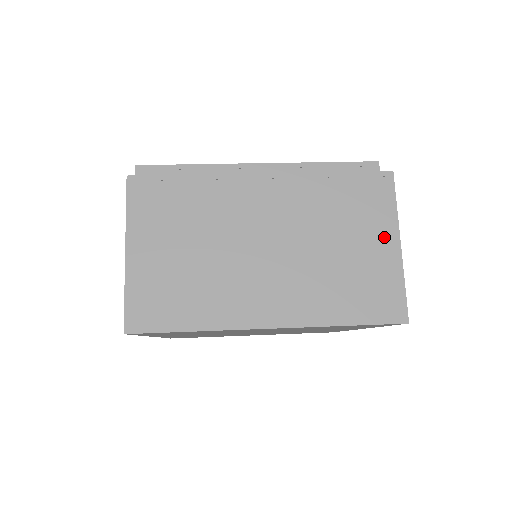
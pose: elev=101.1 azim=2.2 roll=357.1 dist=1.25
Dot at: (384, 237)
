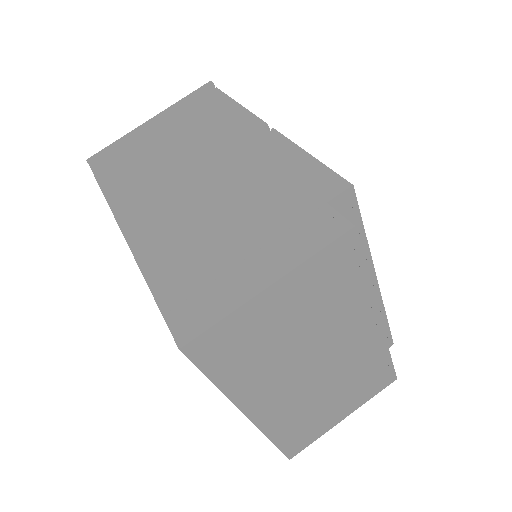
Dot at: (347, 409)
